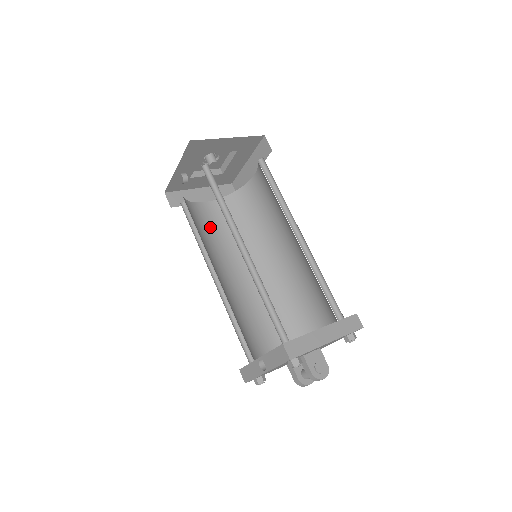
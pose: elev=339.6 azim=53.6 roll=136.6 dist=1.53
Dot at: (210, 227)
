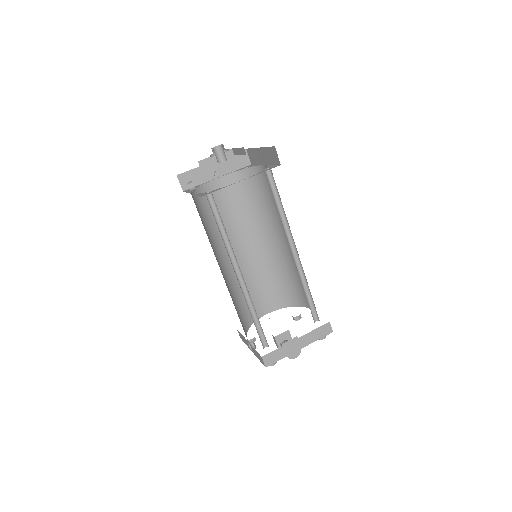
Dot at: (220, 207)
